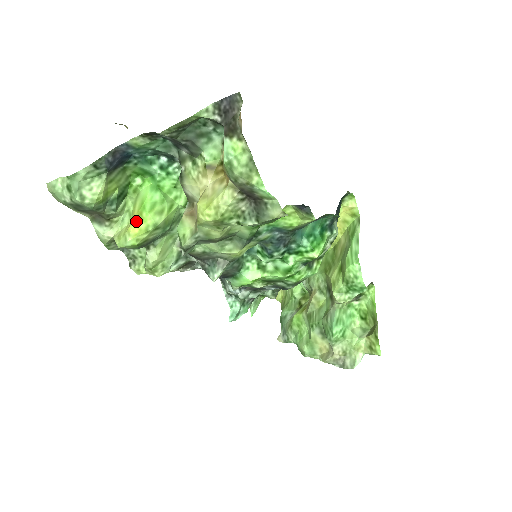
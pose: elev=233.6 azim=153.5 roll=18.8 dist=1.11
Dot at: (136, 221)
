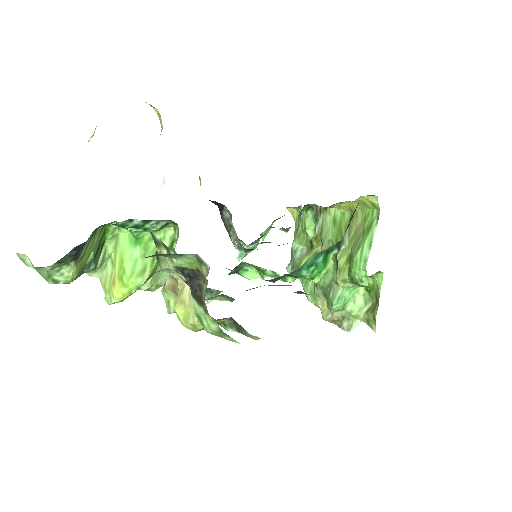
Dot at: (118, 285)
